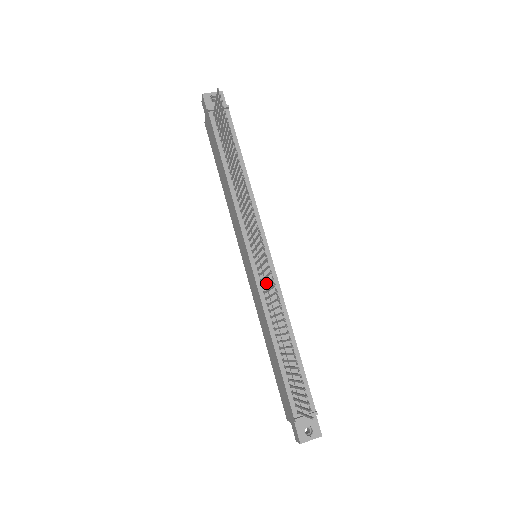
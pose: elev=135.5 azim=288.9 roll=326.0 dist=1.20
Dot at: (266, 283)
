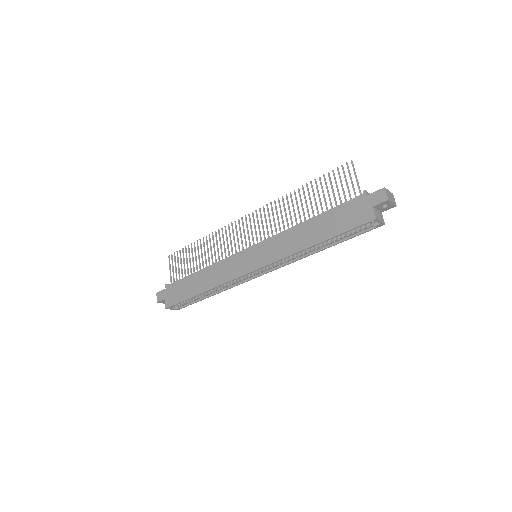
Dot at: (269, 222)
